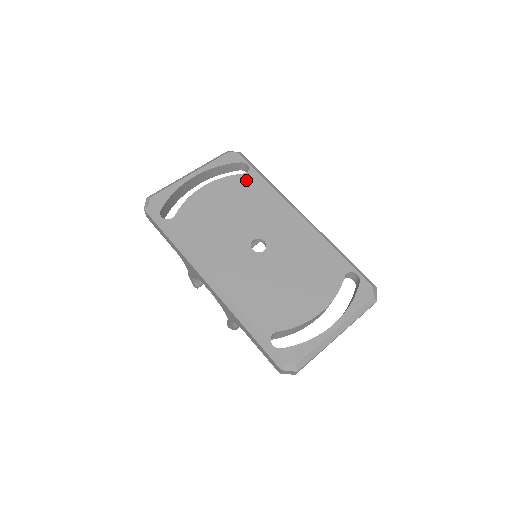
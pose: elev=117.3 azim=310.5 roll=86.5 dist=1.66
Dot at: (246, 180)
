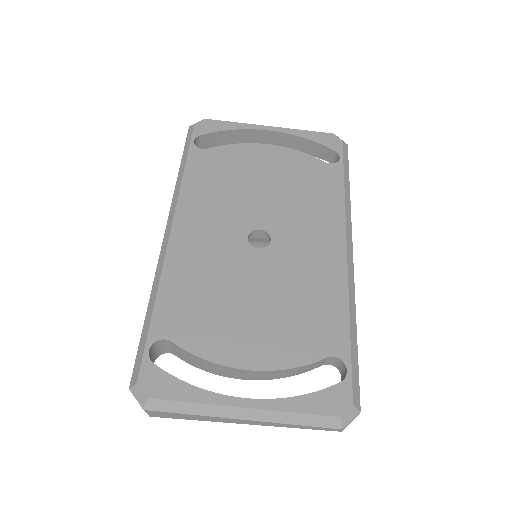
Dot at: (321, 169)
